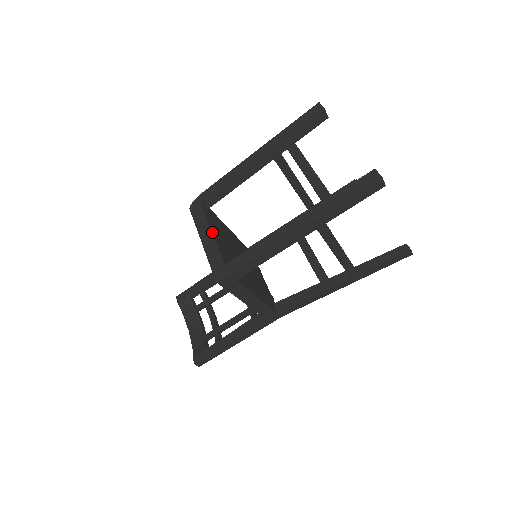
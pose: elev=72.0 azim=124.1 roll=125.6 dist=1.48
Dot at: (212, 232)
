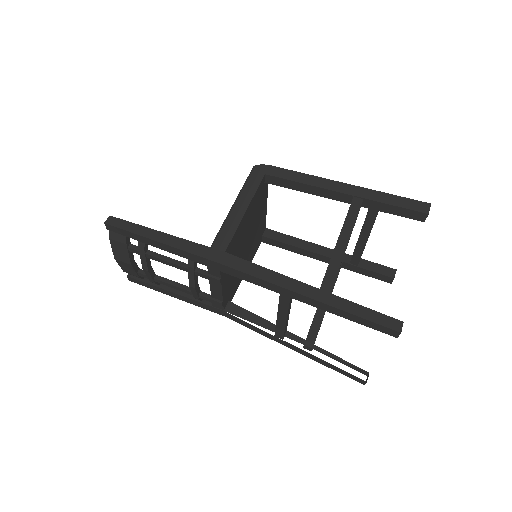
Dot at: occluded
